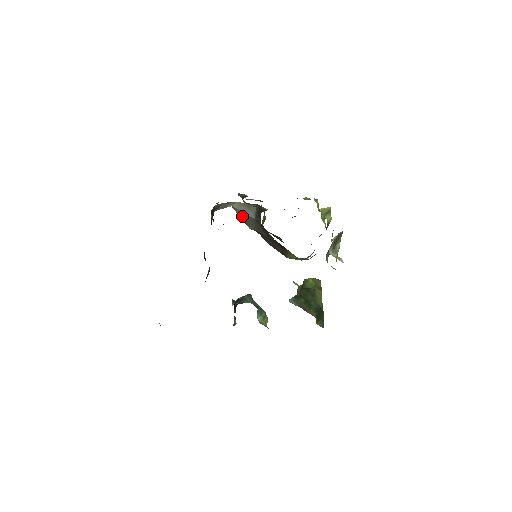
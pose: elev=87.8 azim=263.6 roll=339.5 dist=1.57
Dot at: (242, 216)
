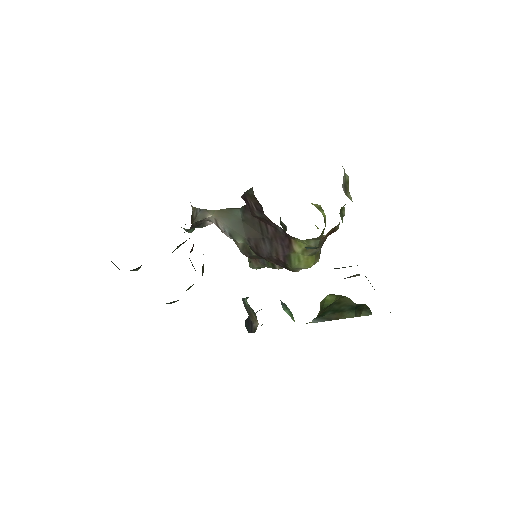
Dot at: (226, 226)
